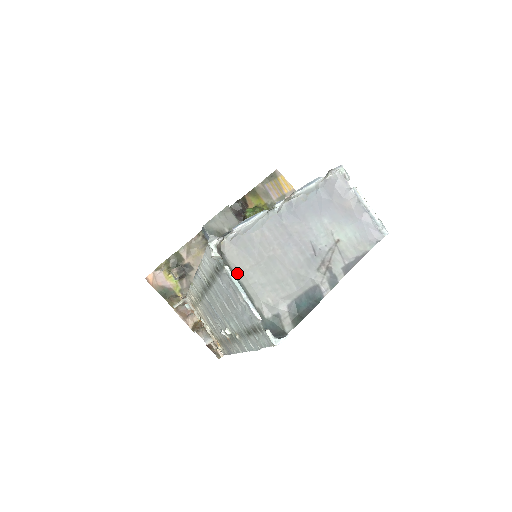
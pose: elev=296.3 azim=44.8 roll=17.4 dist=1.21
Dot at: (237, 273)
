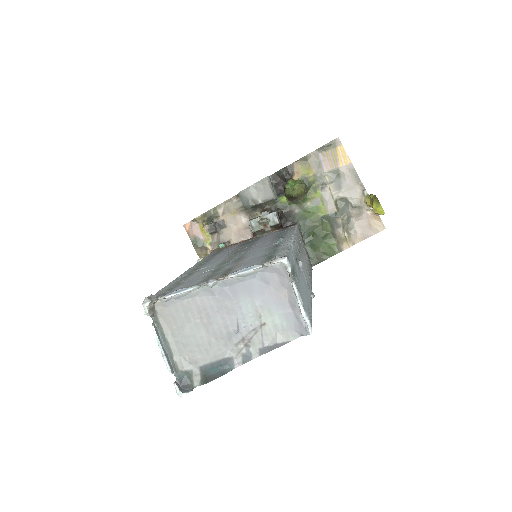
Dot at: (165, 330)
